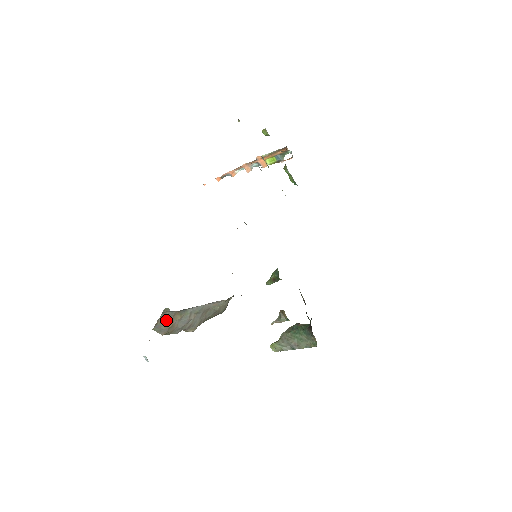
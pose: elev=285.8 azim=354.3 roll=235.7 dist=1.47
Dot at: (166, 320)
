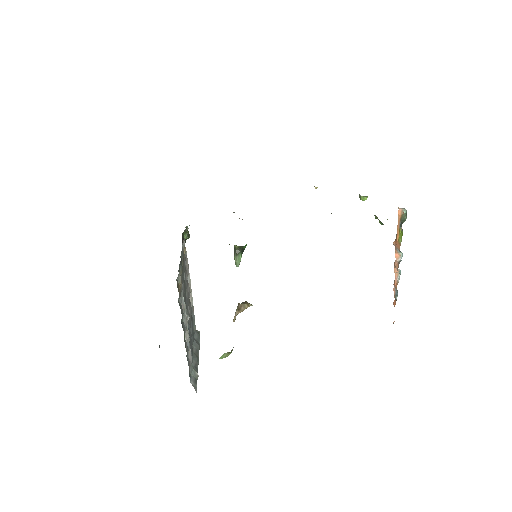
Dot at: occluded
